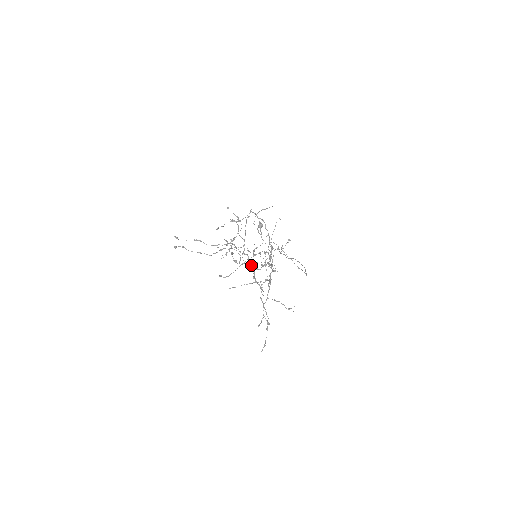
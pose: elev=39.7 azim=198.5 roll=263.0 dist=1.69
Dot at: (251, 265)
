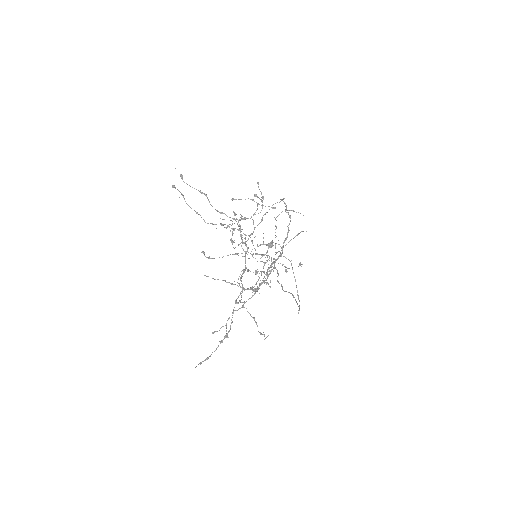
Dot at: occluded
